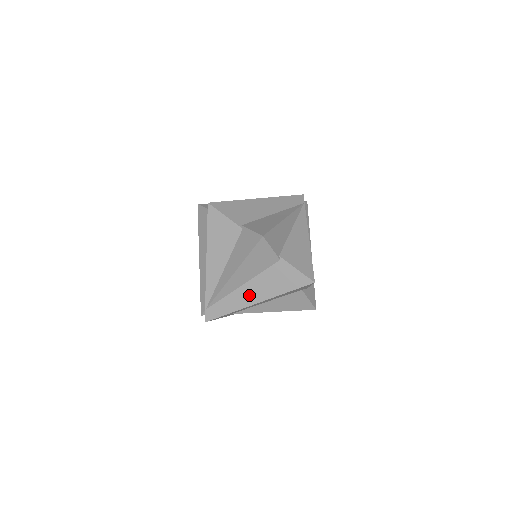
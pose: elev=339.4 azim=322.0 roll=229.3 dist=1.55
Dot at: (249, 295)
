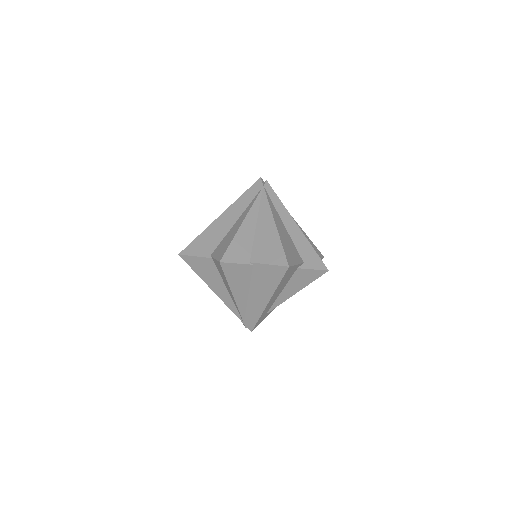
Dot at: (258, 300)
